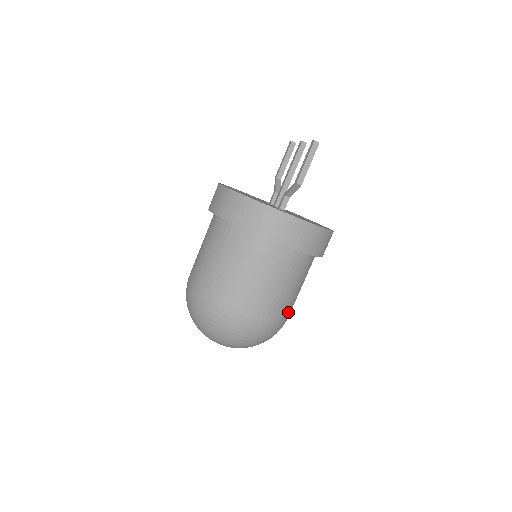
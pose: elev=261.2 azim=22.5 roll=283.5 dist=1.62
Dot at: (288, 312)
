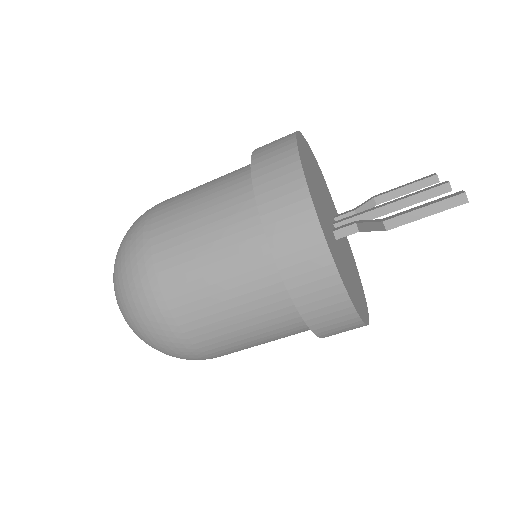
Dot at: (220, 353)
